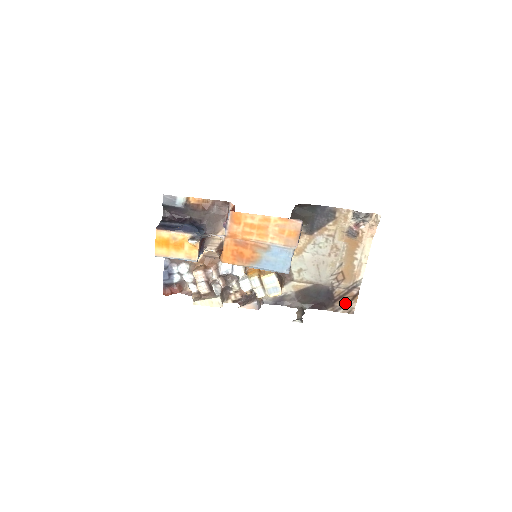
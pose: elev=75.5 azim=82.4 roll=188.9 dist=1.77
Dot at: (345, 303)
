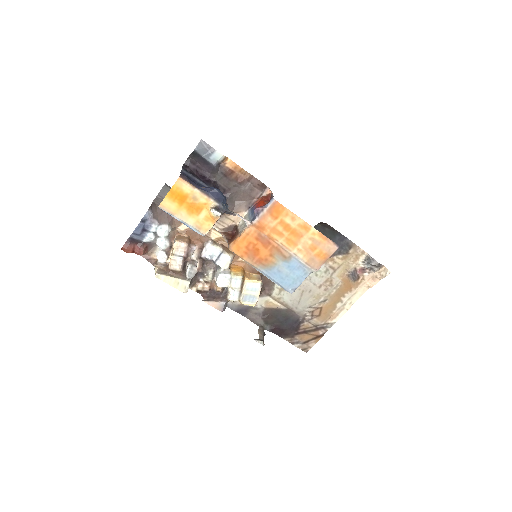
Dot at: (305, 339)
